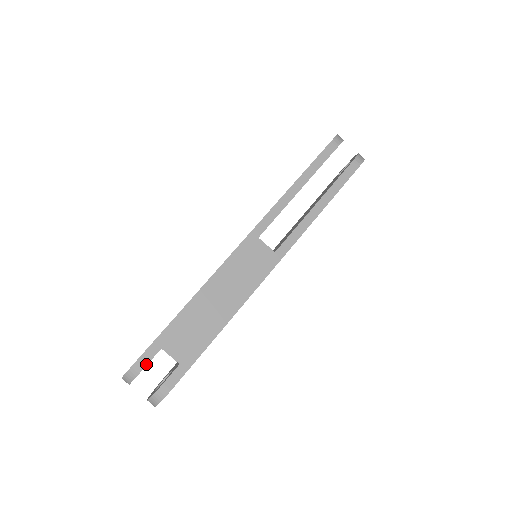
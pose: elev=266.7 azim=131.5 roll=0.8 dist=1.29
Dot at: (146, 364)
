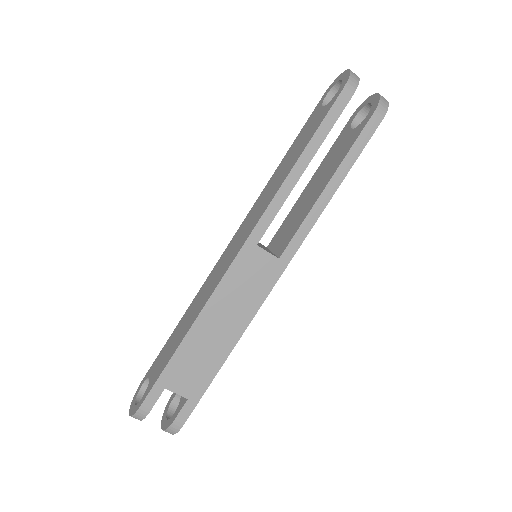
Dot at: (152, 406)
